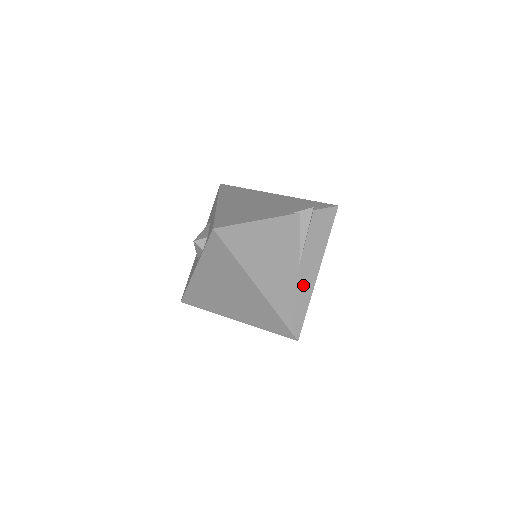
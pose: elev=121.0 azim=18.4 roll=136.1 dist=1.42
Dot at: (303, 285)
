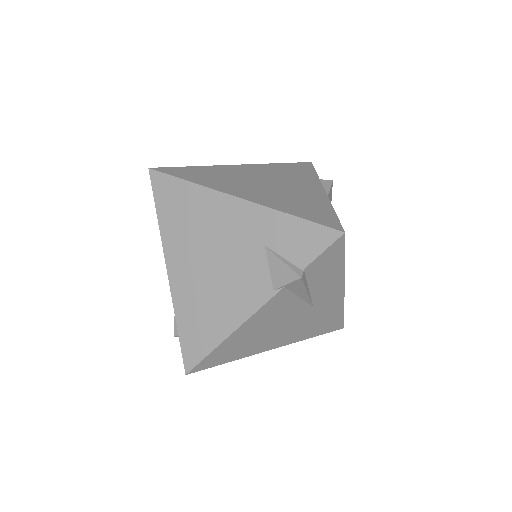
Dot at: (328, 309)
